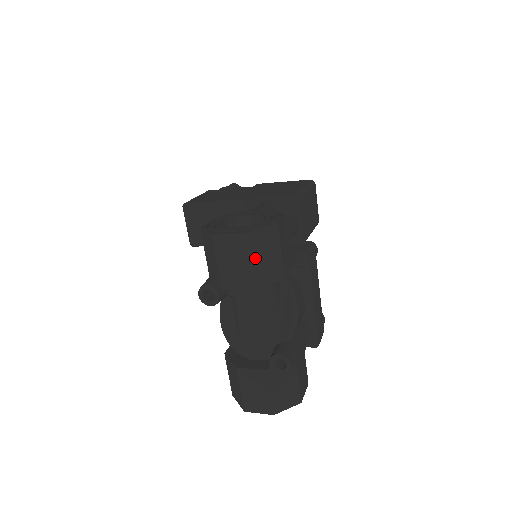
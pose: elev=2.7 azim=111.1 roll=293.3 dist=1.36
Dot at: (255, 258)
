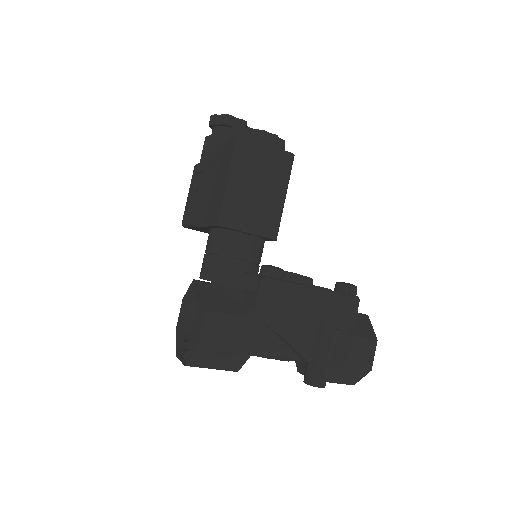
Dot at: (213, 365)
